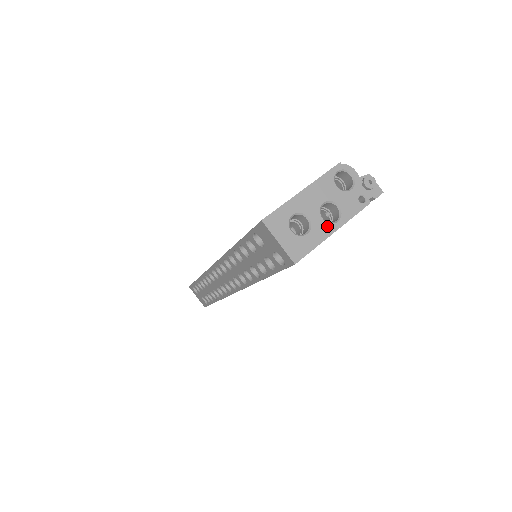
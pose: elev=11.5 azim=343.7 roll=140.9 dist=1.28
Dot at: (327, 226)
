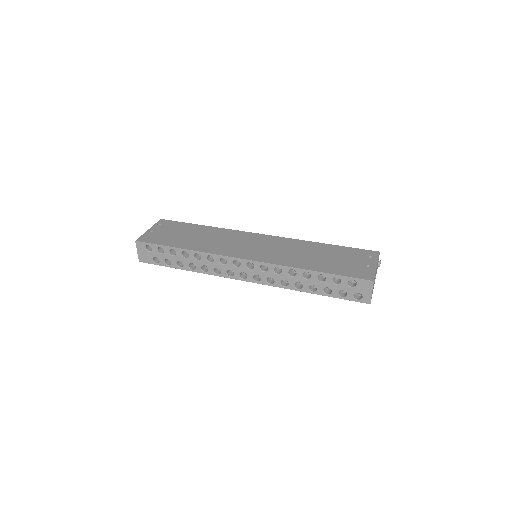
Dot at: occluded
